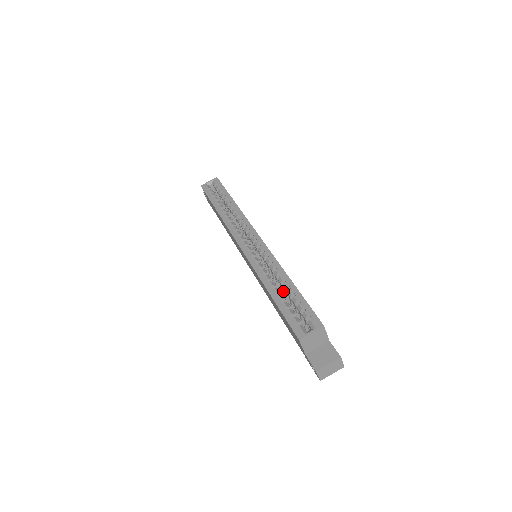
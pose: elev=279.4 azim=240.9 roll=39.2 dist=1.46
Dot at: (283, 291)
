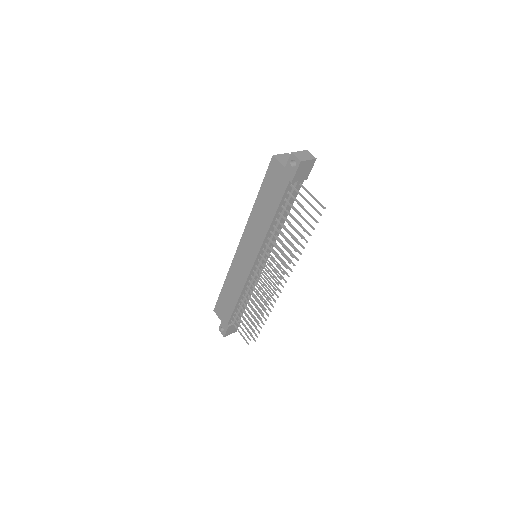
Dot at: occluded
